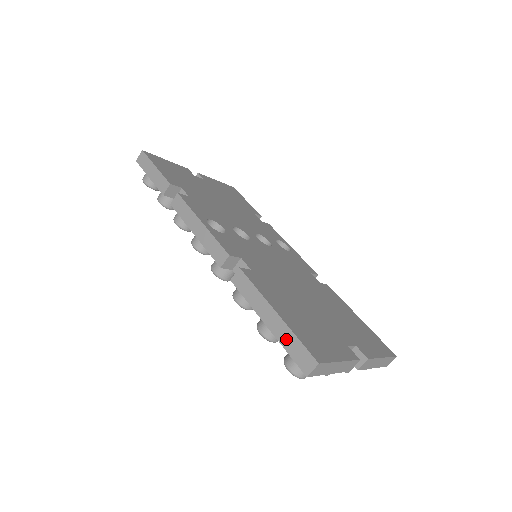
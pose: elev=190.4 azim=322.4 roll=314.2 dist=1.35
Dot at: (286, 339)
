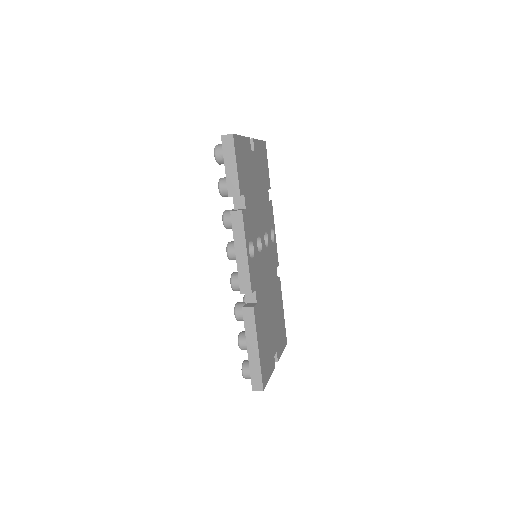
Dot at: (254, 367)
